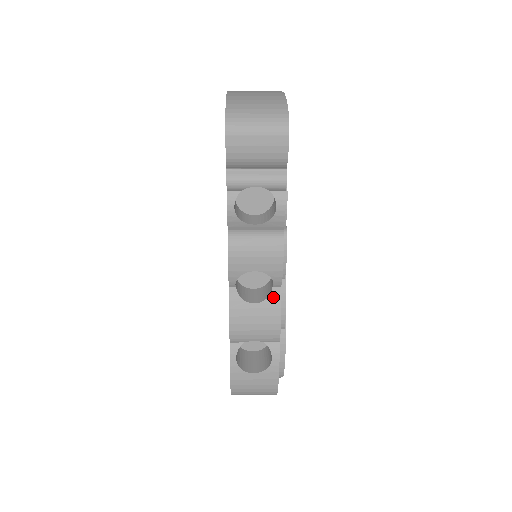
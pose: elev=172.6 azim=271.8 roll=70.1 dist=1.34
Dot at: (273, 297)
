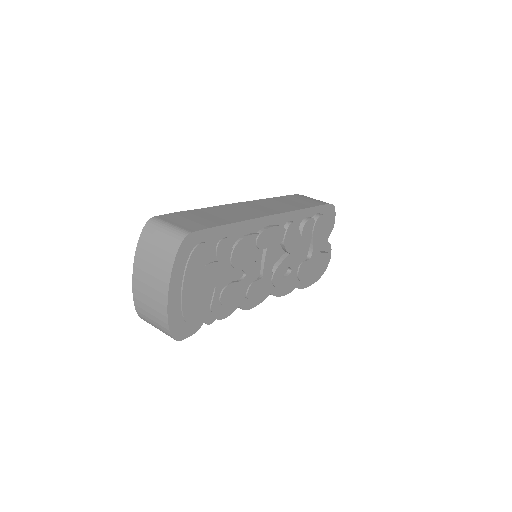
Dot at: occluded
